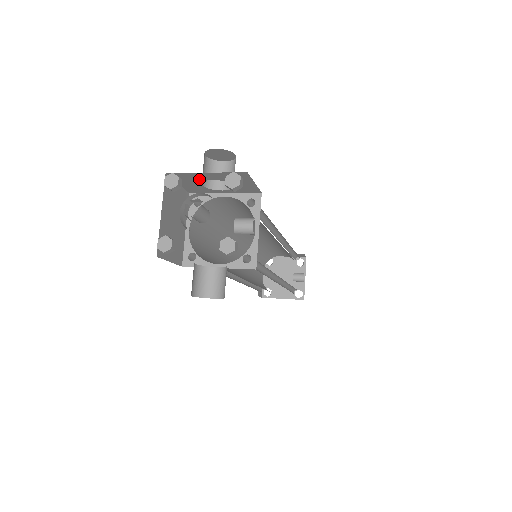
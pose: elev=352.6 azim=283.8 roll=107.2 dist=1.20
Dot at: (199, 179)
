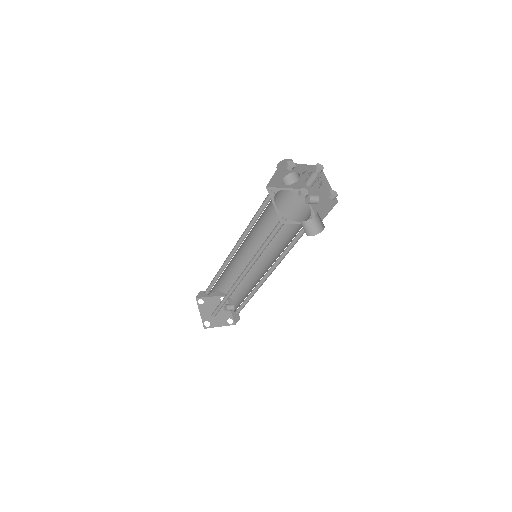
Dot at: (290, 171)
